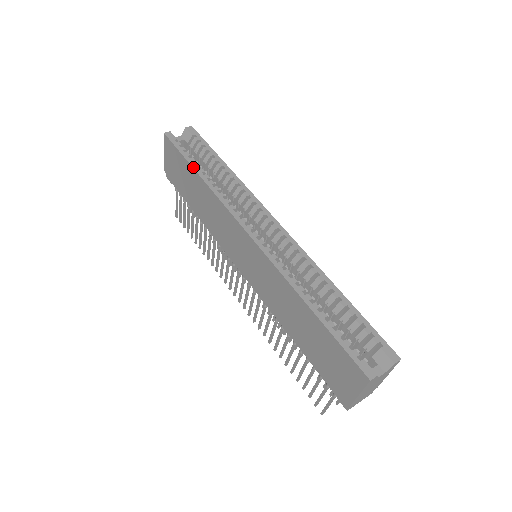
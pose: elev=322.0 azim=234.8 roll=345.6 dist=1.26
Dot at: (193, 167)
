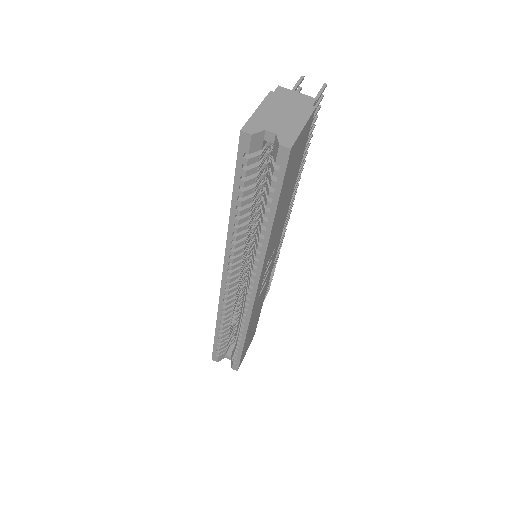
Dot at: (232, 203)
